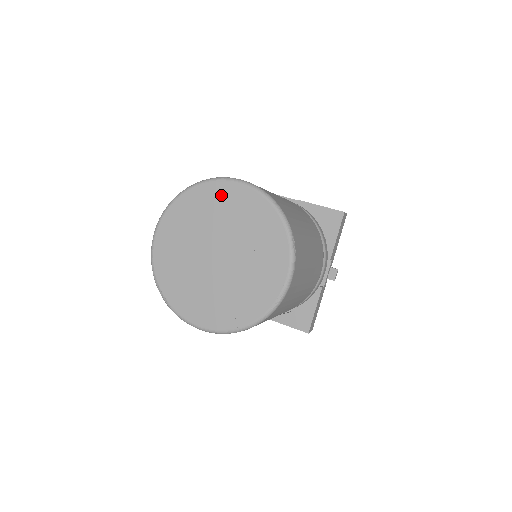
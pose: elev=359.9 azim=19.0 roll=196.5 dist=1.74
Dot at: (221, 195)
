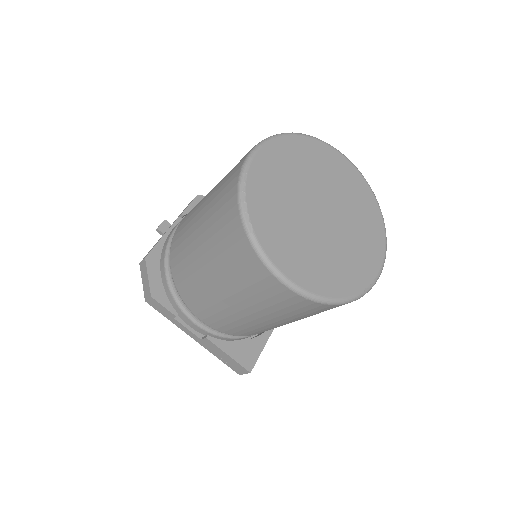
Dot at: (335, 161)
